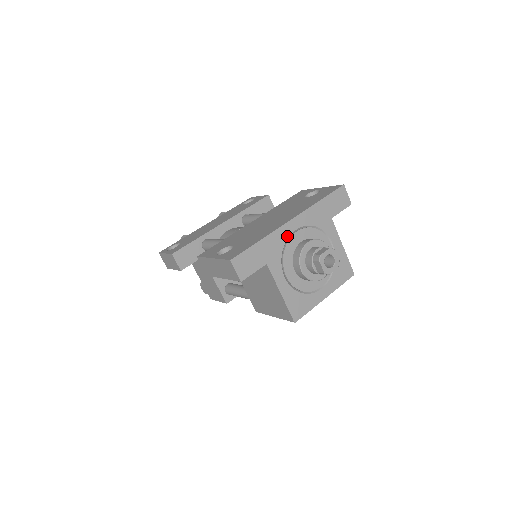
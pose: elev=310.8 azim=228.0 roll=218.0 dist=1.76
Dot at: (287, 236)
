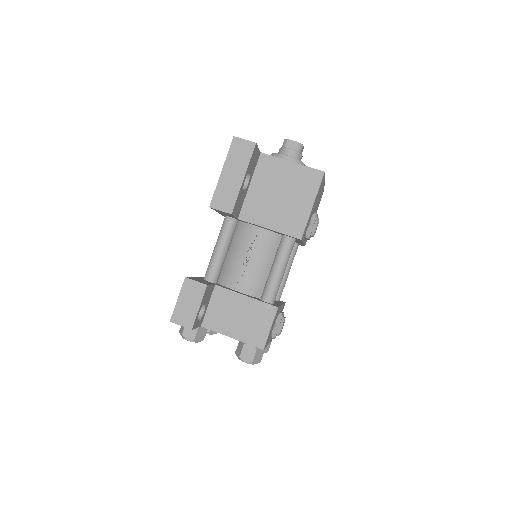
Dot at: occluded
